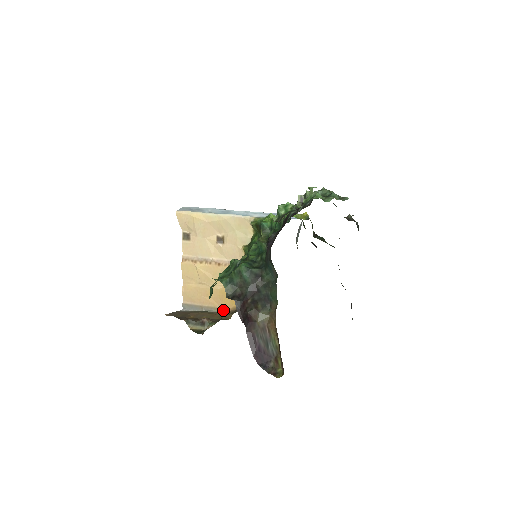
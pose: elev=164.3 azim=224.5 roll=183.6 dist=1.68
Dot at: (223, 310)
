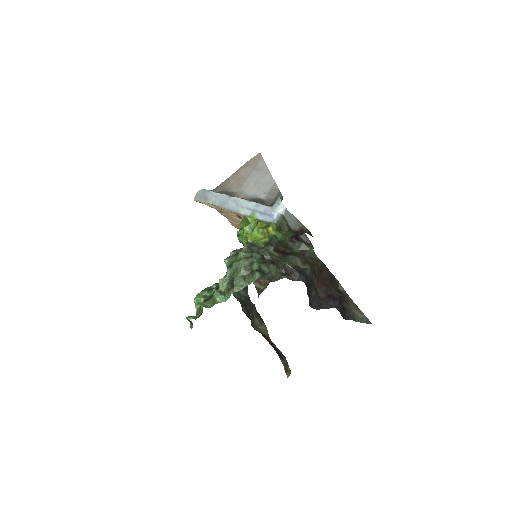
Dot at: occluded
